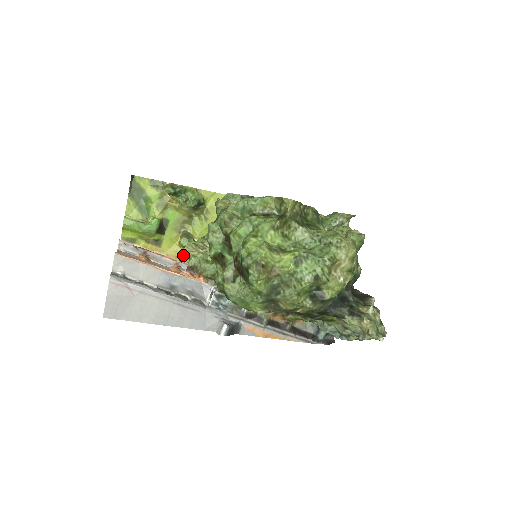
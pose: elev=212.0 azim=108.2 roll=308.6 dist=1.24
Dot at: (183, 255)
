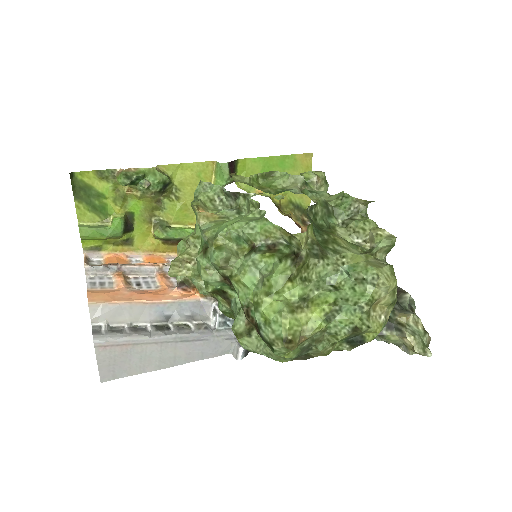
Dot at: (162, 246)
